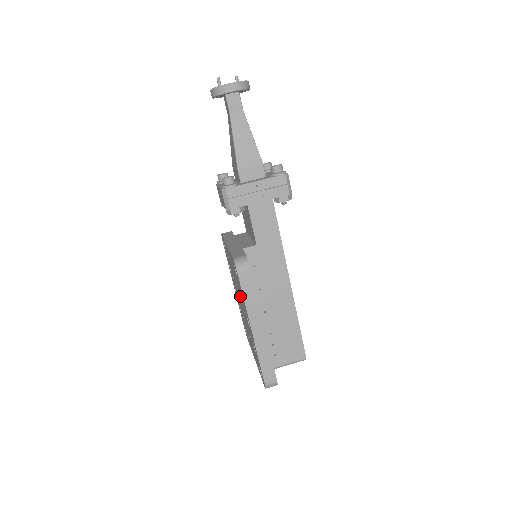
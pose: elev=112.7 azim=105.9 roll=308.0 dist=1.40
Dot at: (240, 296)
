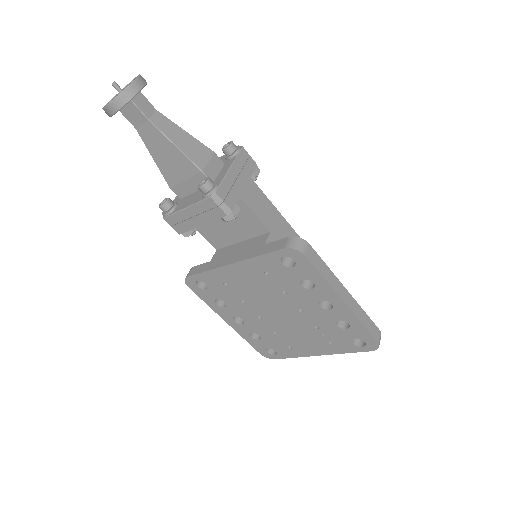
Dot at: (286, 297)
